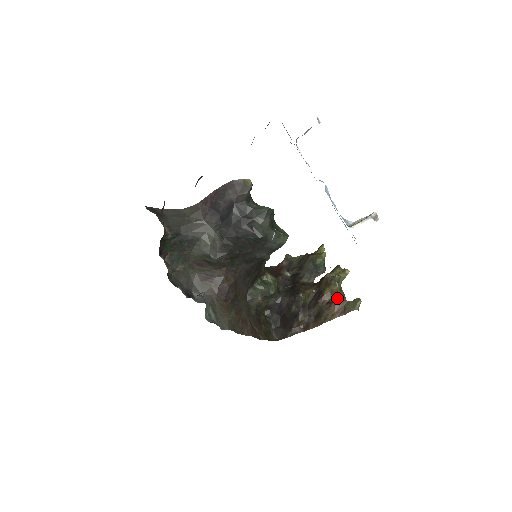
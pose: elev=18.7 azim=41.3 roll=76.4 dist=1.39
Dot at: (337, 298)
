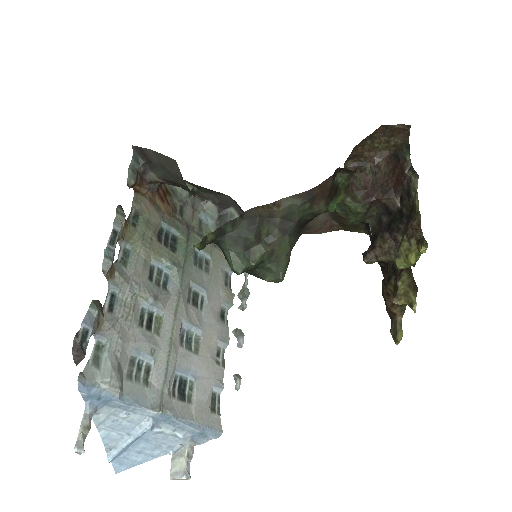
Dot at: (391, 307)
